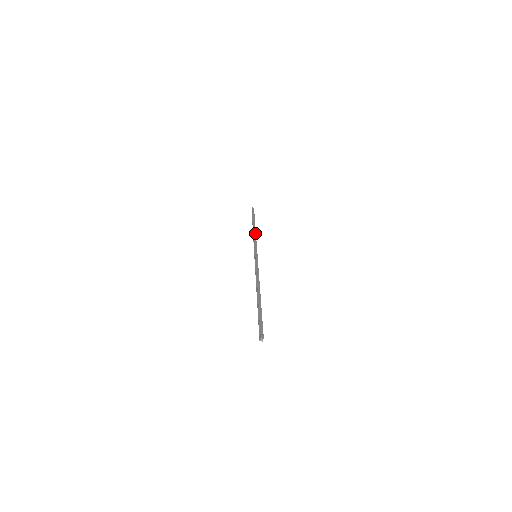
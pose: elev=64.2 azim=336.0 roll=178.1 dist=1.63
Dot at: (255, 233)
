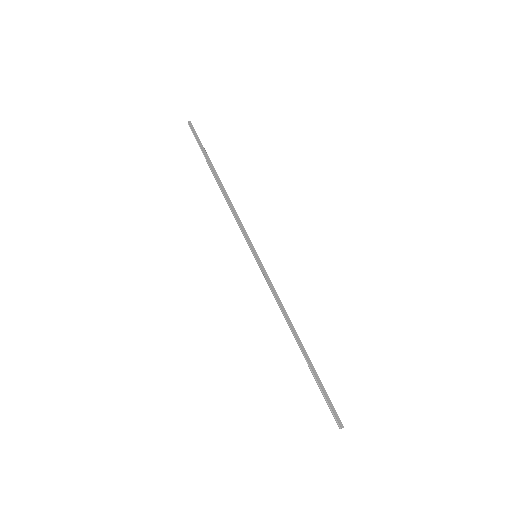
Dot at: (228, 198)
